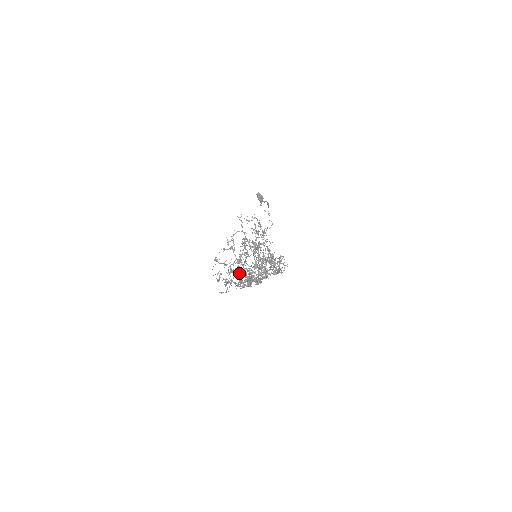
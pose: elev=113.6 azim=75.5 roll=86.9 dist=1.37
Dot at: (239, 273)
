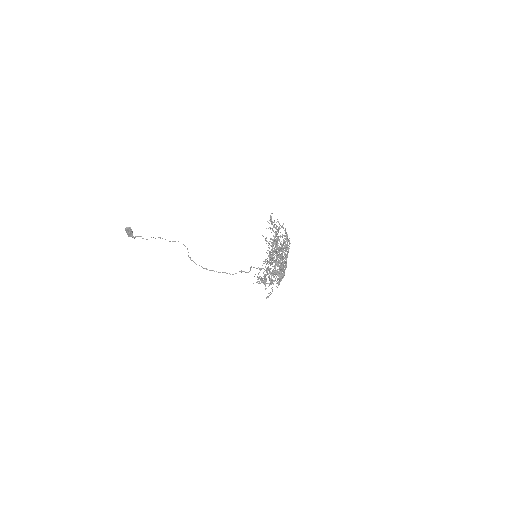
Dot at: (283, 268)
